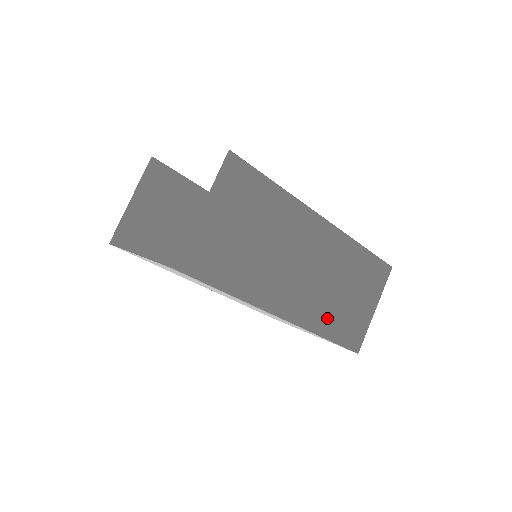
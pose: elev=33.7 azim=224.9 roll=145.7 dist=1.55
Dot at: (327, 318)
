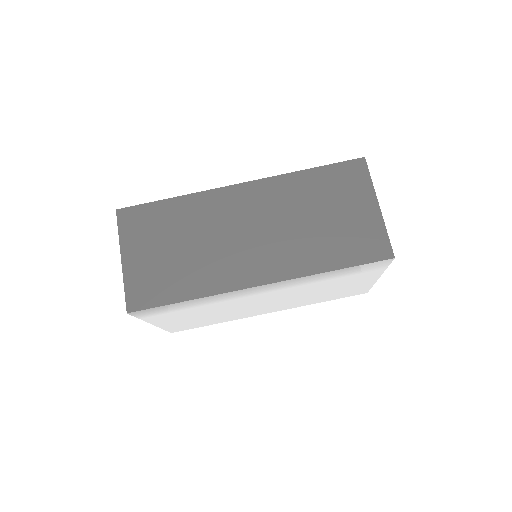
Dot at: (316, 253)
